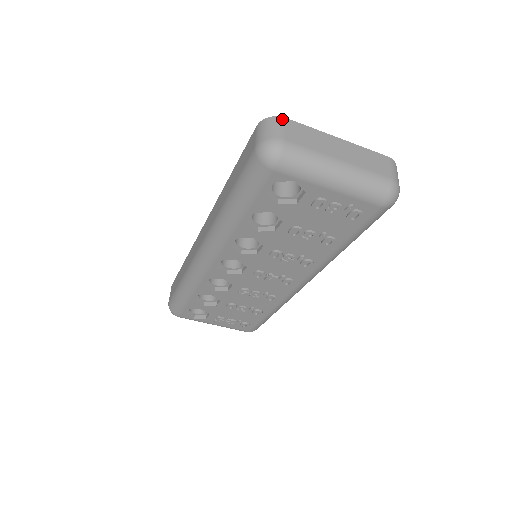
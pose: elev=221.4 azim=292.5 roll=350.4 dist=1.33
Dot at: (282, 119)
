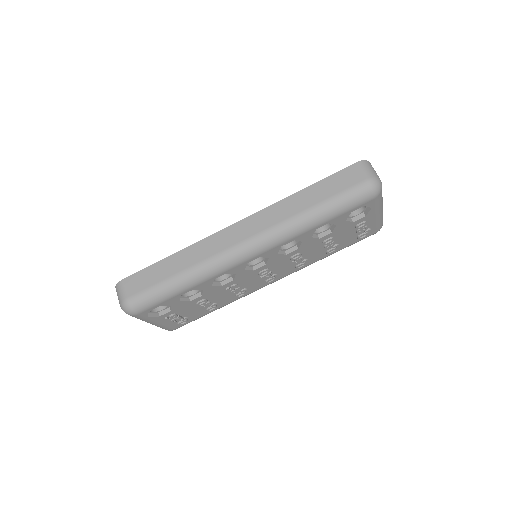
Dot at: occluded
